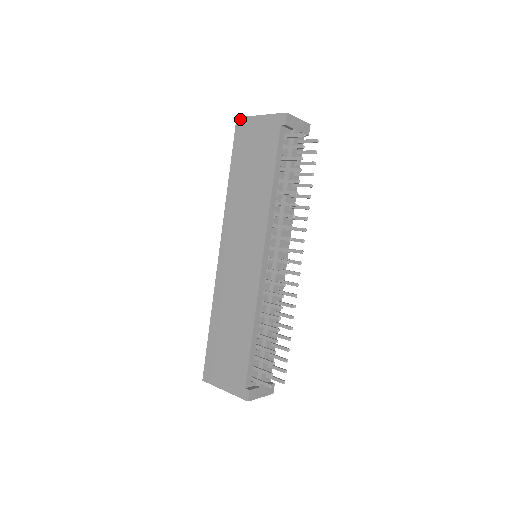
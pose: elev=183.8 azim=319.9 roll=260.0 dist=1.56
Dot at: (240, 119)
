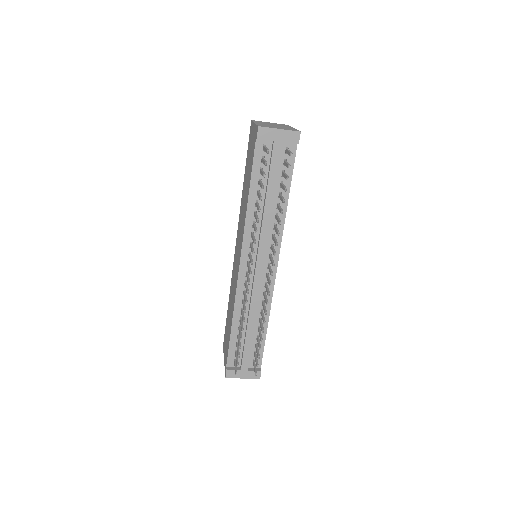
Dot at: (251, 123)
